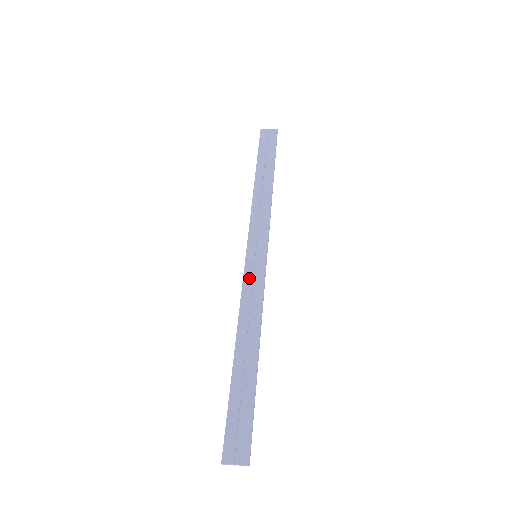
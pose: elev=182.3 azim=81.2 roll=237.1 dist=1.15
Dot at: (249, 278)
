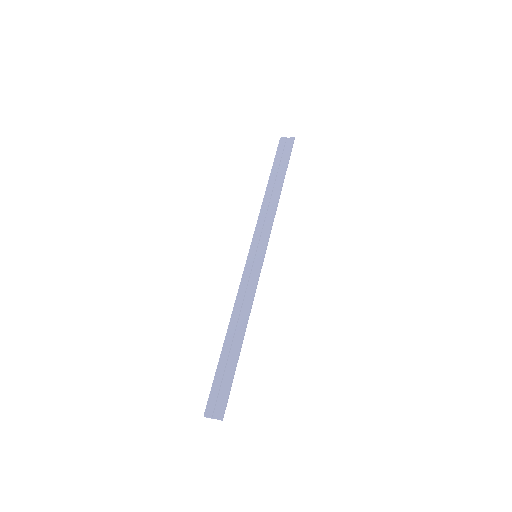
Dot at: (247, 275)
